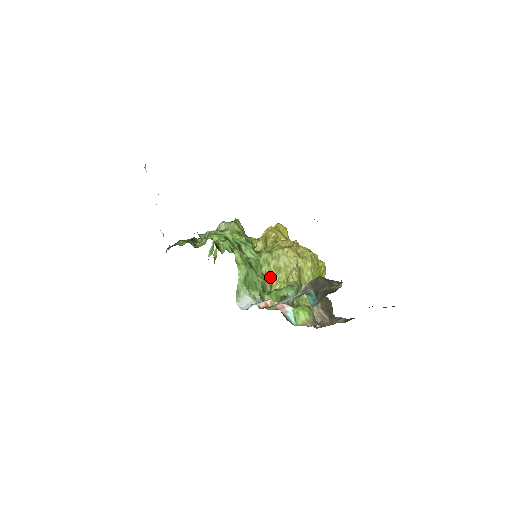
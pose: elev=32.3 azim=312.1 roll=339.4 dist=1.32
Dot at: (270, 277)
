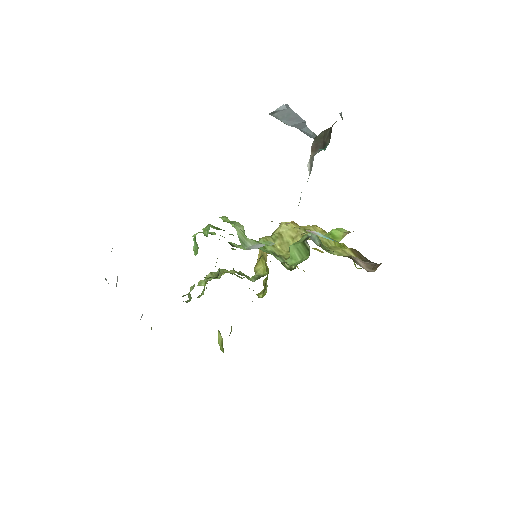
Dot at: (282, 256)
